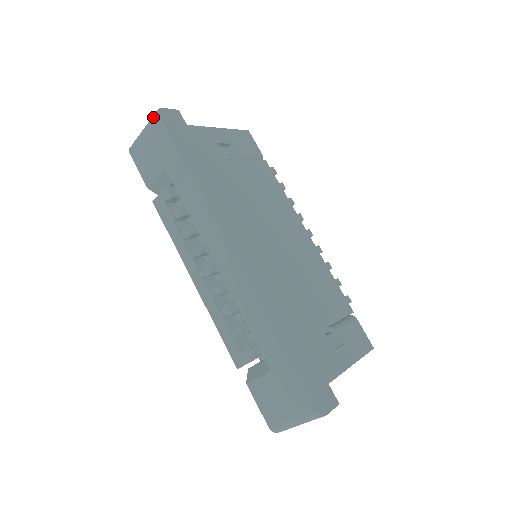
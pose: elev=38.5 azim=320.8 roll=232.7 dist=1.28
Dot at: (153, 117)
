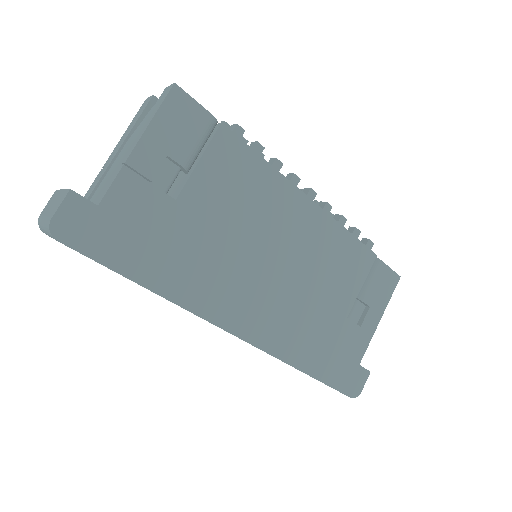
Dot at: occluded
